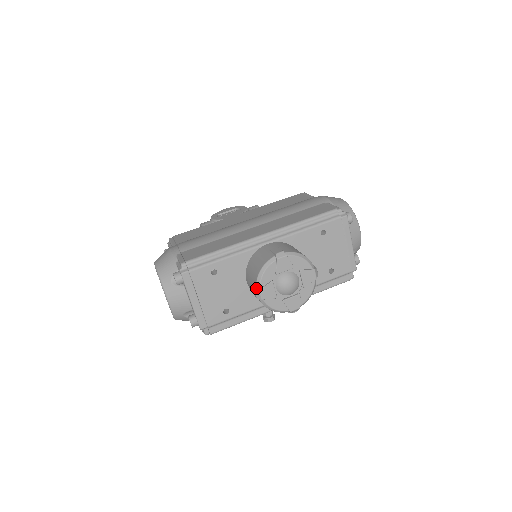
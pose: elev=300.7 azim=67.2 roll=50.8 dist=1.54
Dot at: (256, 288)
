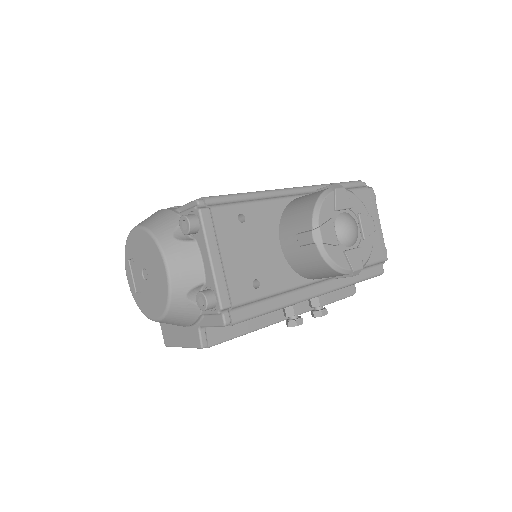
Dot at: (312, 227)
